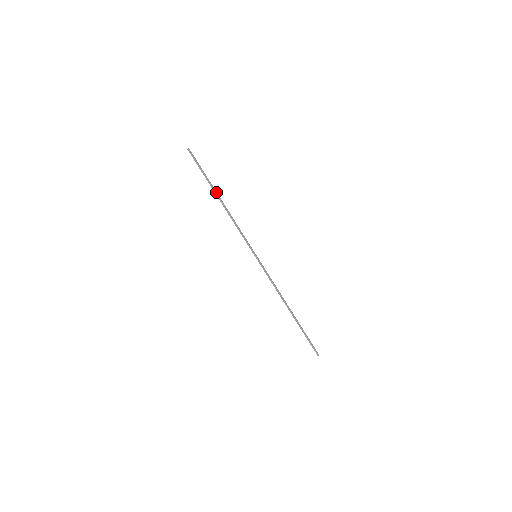
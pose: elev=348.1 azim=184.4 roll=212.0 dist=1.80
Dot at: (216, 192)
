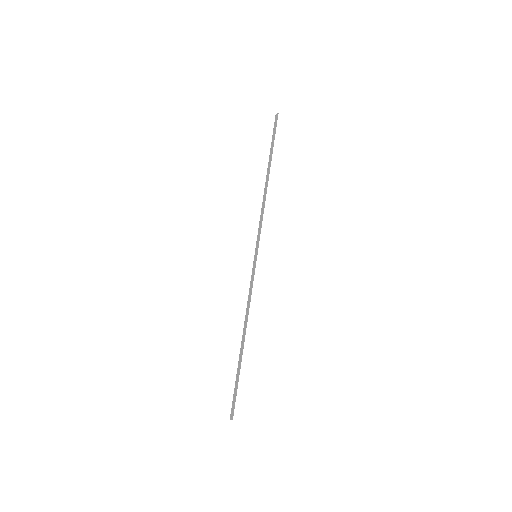
Dot at: occluded
